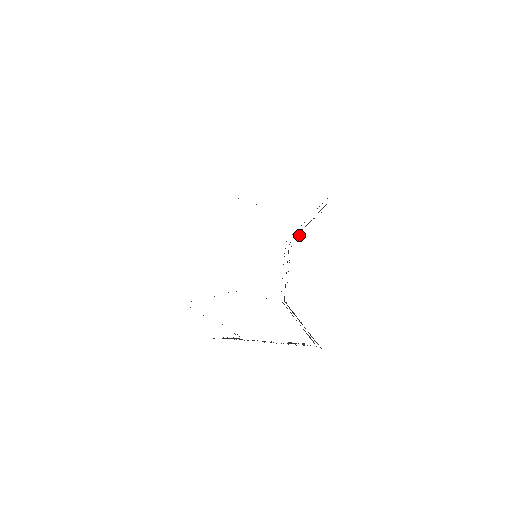
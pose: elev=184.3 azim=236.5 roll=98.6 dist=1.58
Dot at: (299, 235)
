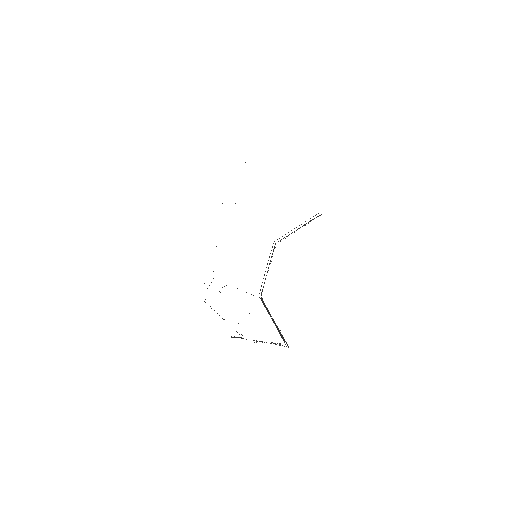
Dot at: occluded
